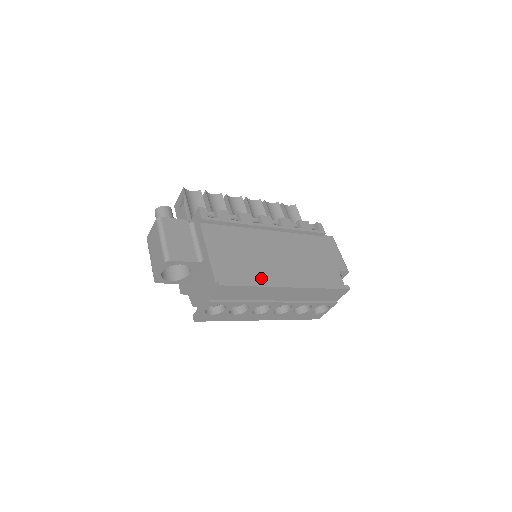
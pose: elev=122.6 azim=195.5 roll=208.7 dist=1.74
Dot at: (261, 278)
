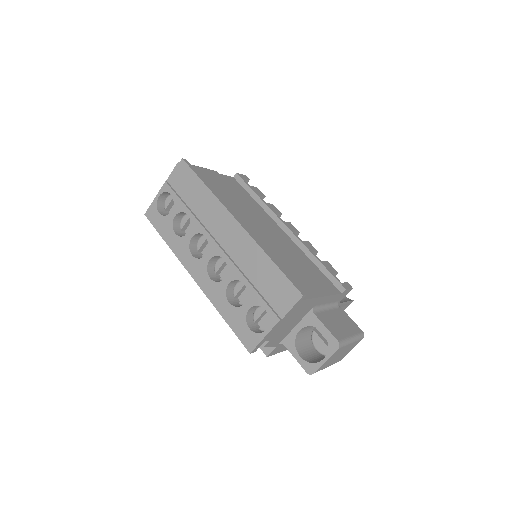
Dot at: occluded
